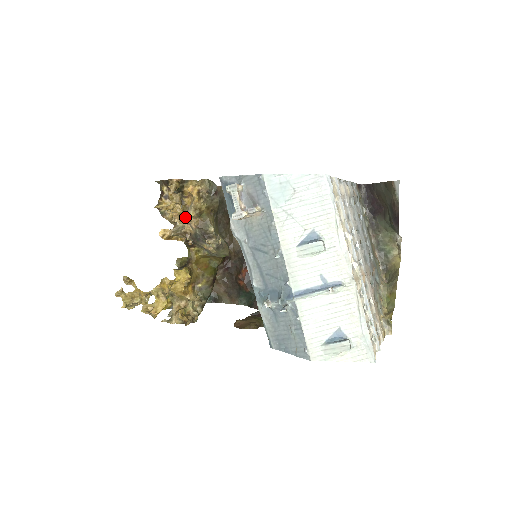
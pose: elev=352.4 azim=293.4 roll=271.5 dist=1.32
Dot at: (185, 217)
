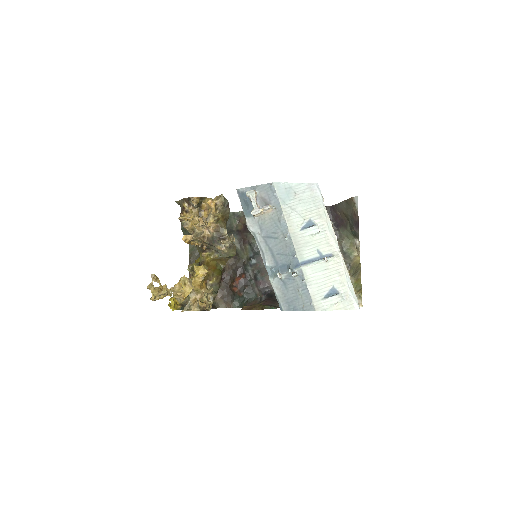
Dot at: (206, 223)
